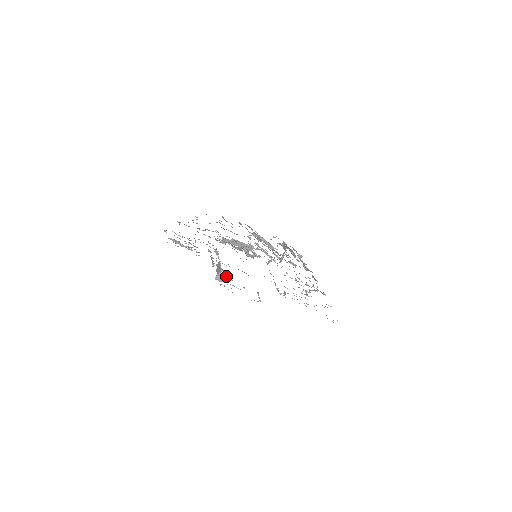
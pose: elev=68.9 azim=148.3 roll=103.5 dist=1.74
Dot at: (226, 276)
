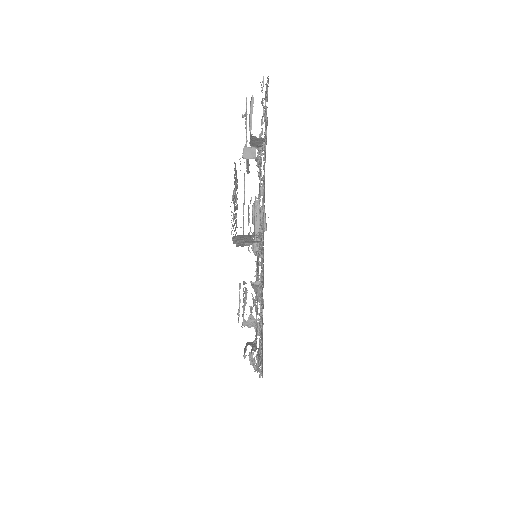
Dot at: (255, 157)
